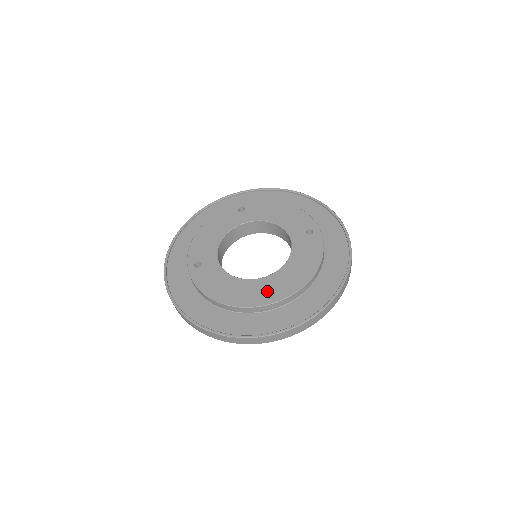
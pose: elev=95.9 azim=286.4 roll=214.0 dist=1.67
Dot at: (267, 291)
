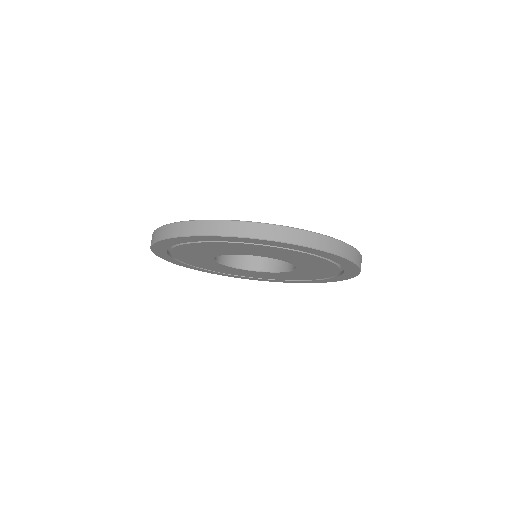
Dot at: occluded
